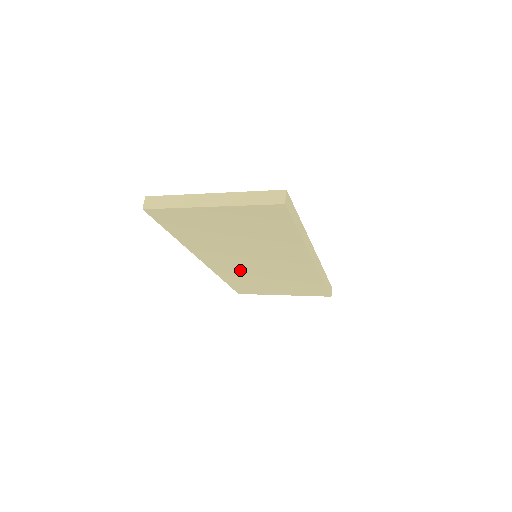
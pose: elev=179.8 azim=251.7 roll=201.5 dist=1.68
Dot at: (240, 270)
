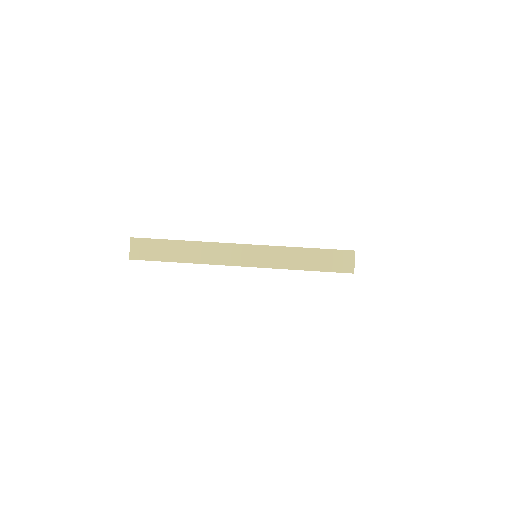
Dot at: occluded
